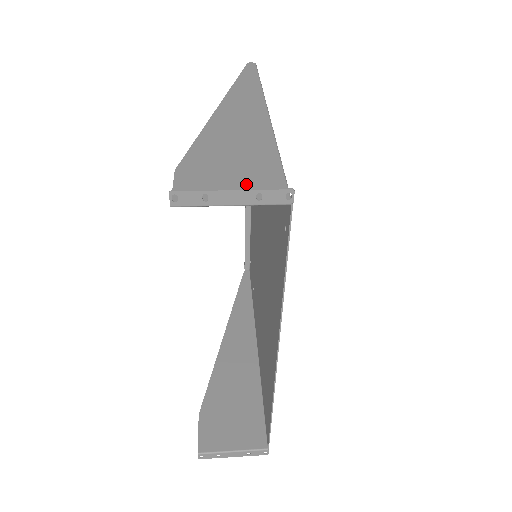
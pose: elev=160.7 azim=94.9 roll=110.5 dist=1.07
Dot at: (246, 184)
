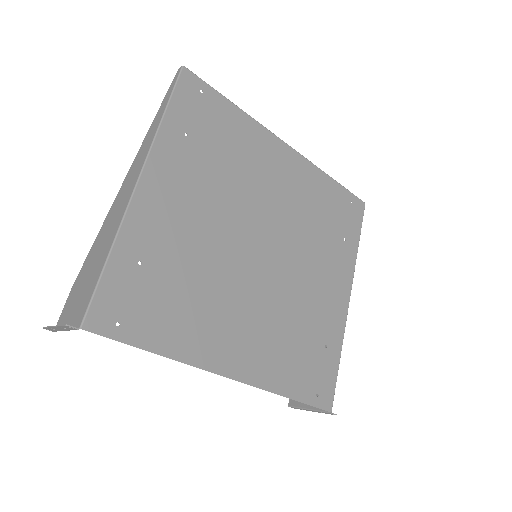
Dot at: (79, 303)
